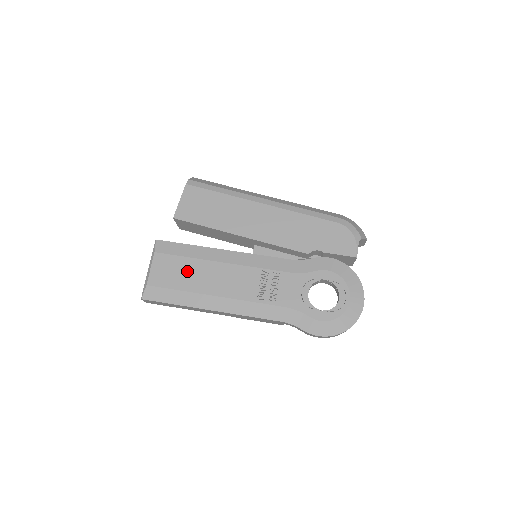
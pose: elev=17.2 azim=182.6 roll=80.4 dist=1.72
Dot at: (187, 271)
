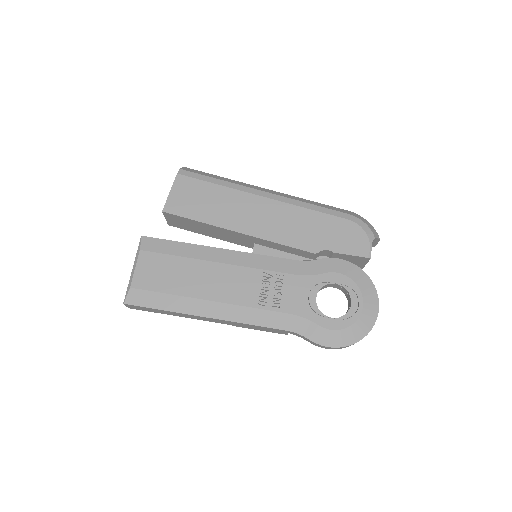
Dot at: (177, 272)
